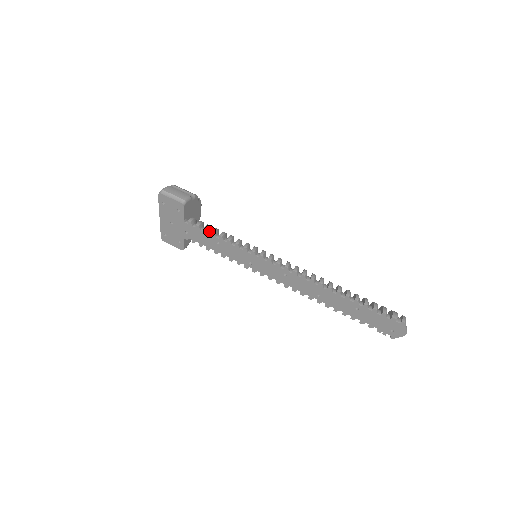
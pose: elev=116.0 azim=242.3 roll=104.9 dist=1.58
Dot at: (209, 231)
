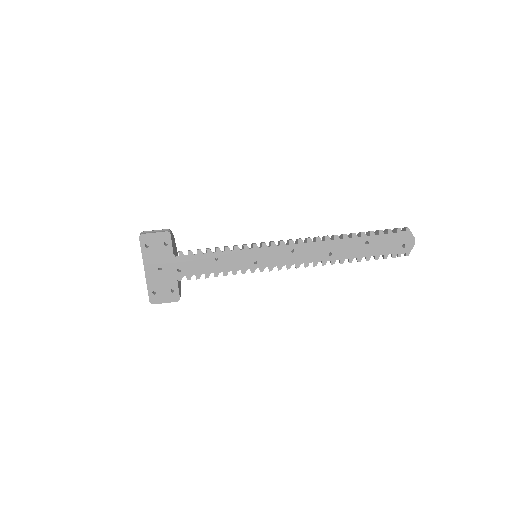
Dot at: (202, 253)
